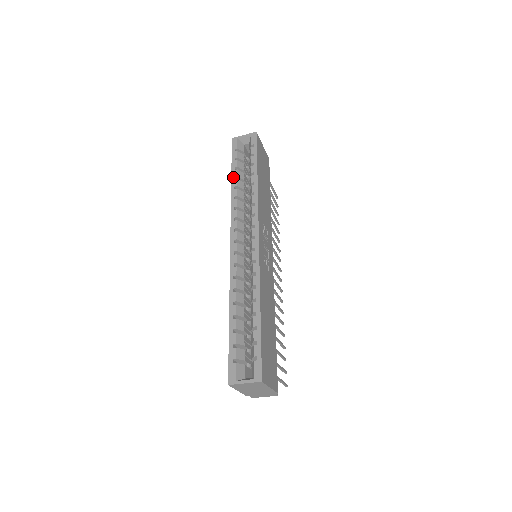
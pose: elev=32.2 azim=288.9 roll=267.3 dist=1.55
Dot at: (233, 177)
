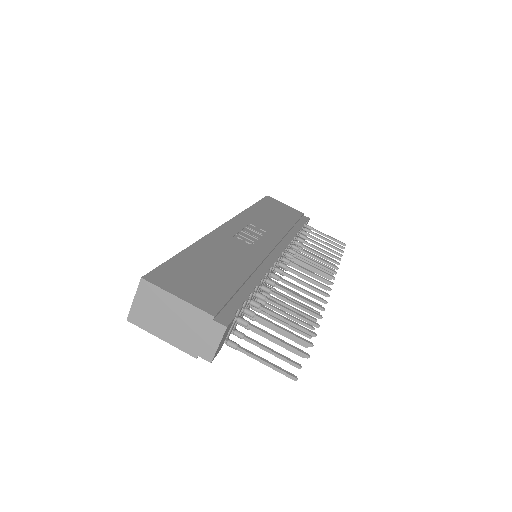
Dot at: occluded
